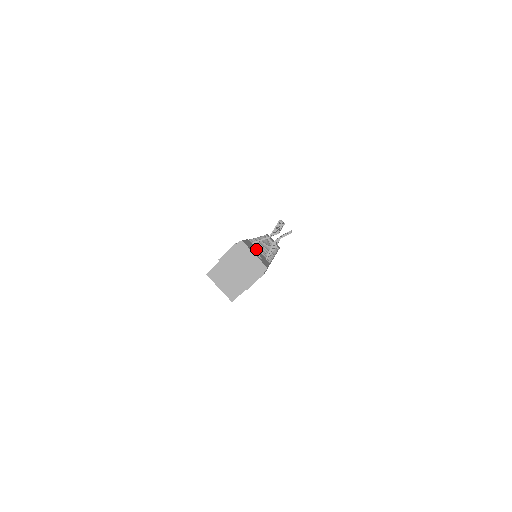
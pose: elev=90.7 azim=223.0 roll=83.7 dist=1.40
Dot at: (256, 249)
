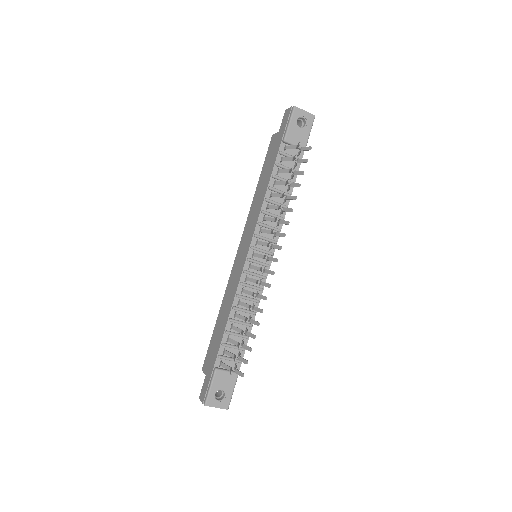
Dot at: (224, 375)
